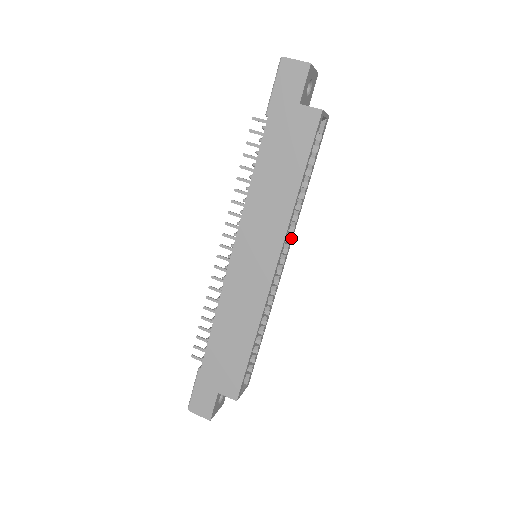
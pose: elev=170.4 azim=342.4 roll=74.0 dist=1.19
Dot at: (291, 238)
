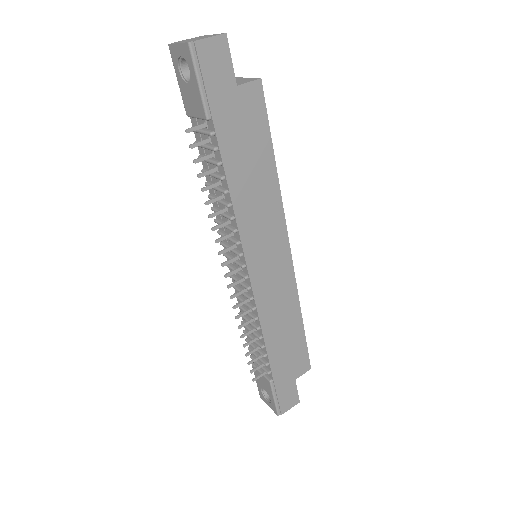
Dot at: occluded
